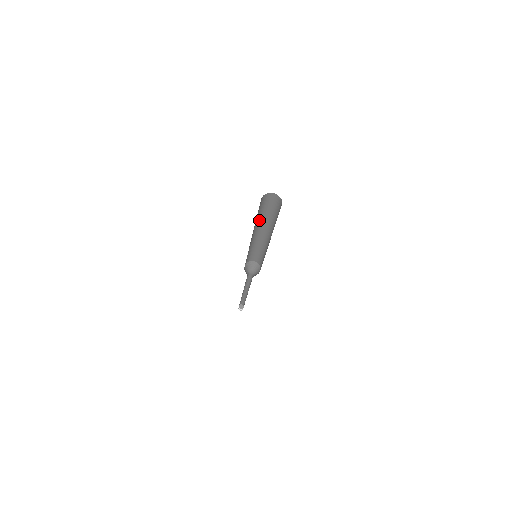
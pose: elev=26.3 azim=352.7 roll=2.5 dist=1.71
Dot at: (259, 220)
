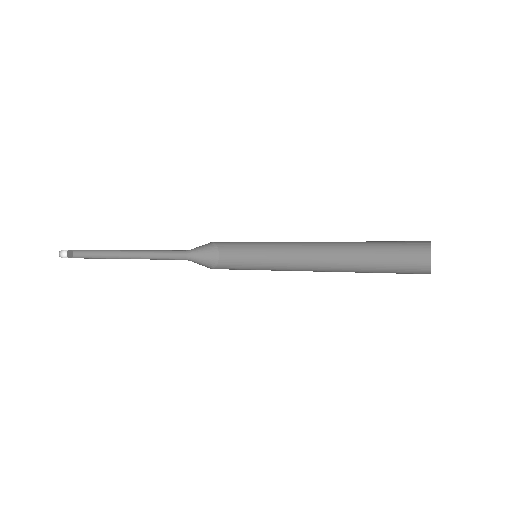
Dot at: occluded
